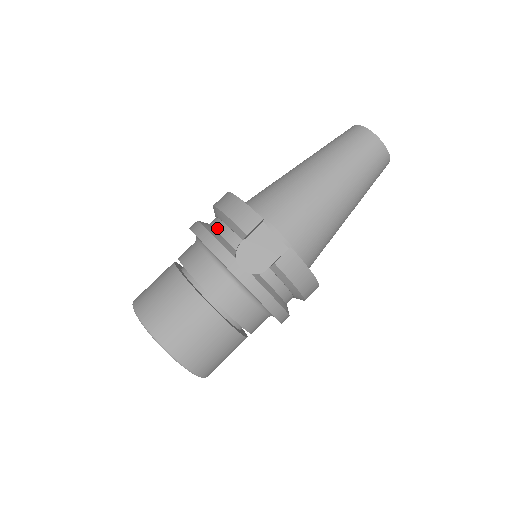
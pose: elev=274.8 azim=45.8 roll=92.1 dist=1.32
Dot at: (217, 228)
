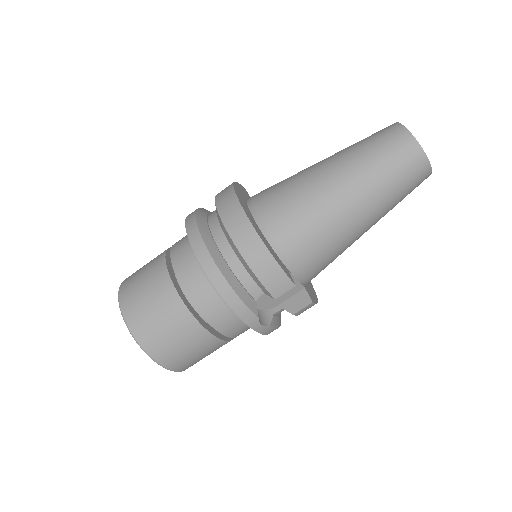
Dot at: (234, 269)
